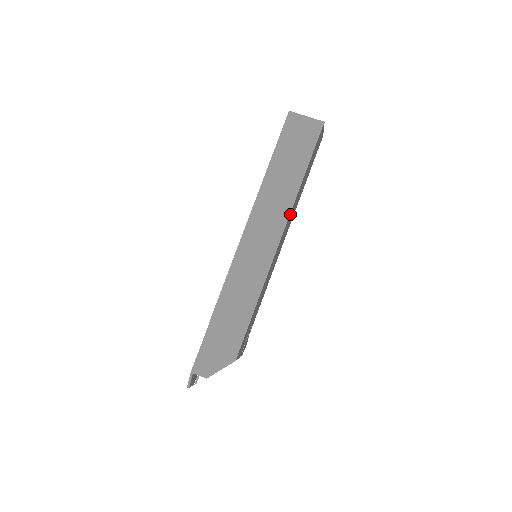
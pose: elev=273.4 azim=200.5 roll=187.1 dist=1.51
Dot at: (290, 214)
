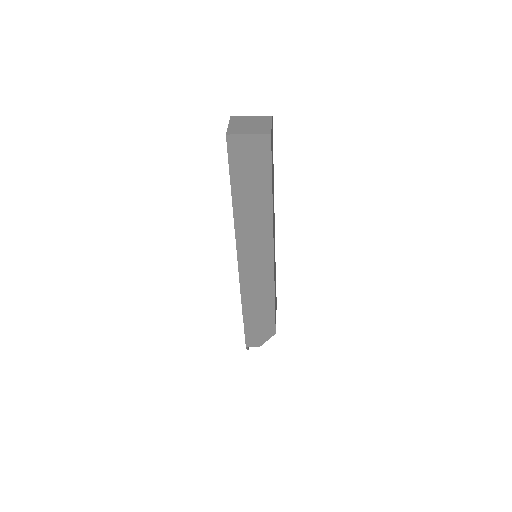
Dot at: (273, 227)
